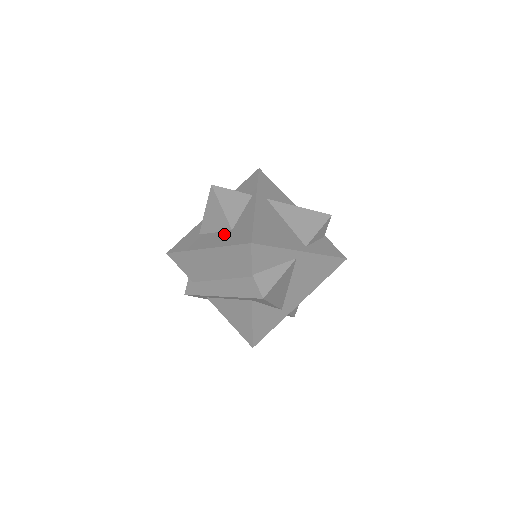
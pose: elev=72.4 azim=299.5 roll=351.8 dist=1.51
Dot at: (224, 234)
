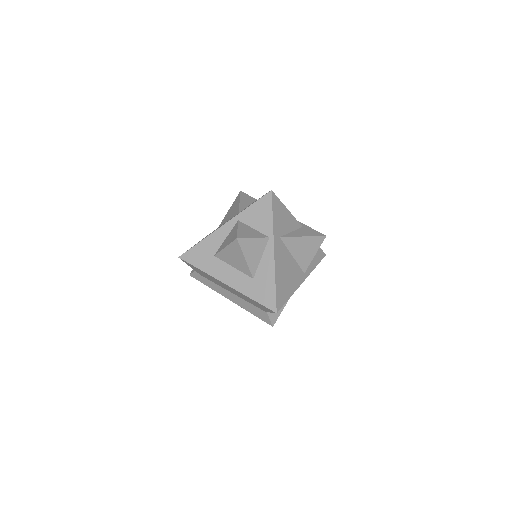
Dot at: (245, 279)
